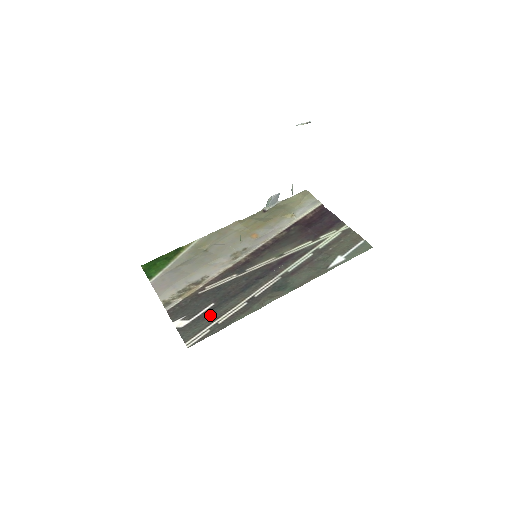
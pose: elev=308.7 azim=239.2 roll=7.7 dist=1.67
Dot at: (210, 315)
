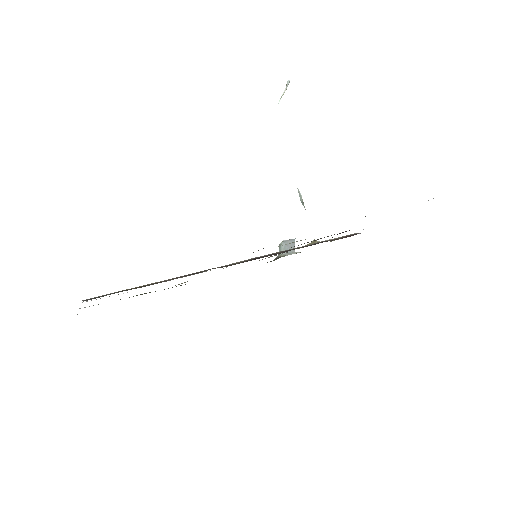
Dot at: occluded
